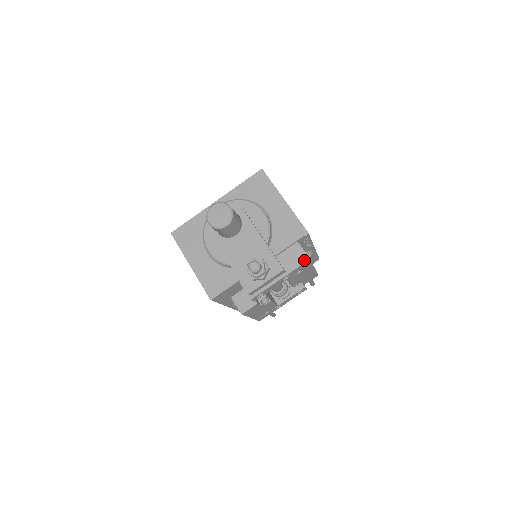
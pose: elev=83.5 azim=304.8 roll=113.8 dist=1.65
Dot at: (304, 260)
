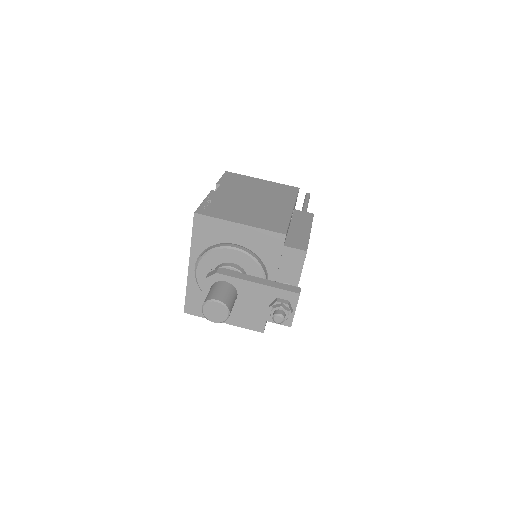
Dot at: (303, 256)
